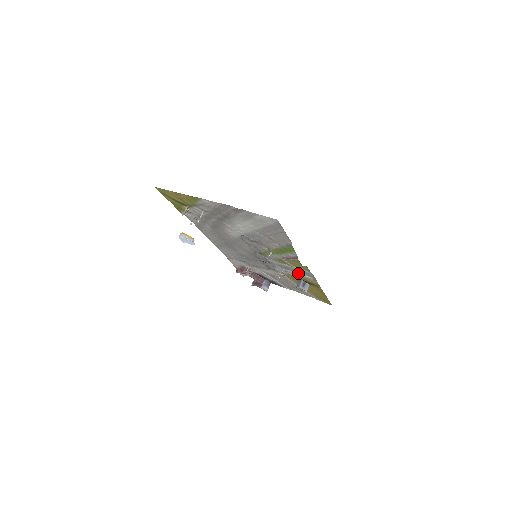
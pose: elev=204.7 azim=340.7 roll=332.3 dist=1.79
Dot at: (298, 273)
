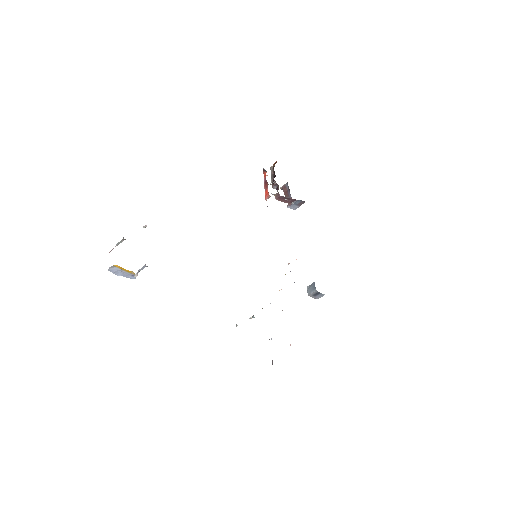
Dot at: occluded
